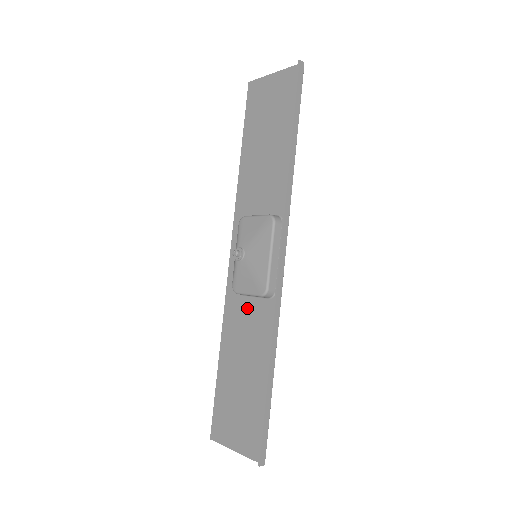
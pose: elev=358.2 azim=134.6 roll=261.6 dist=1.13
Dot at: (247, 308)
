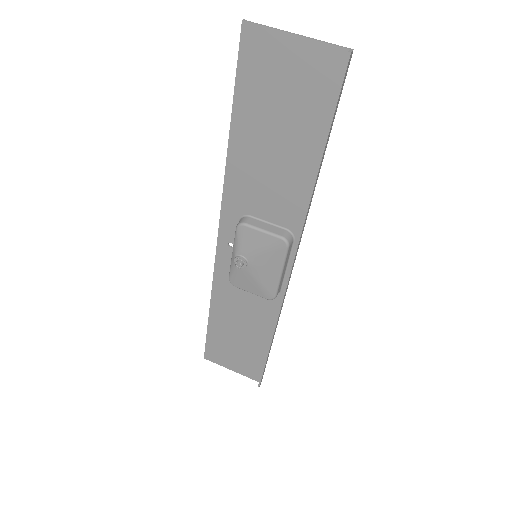
Dot at: (243, 292)
